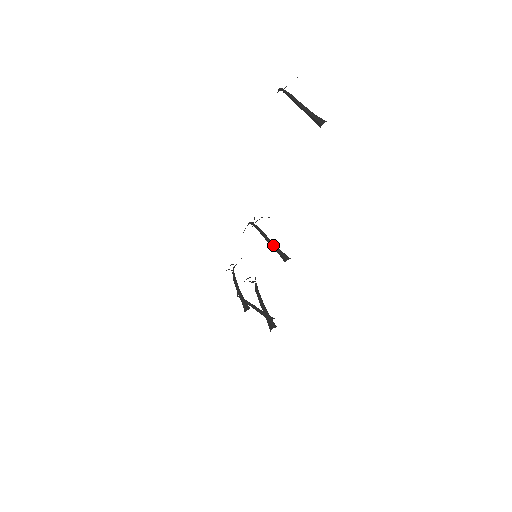
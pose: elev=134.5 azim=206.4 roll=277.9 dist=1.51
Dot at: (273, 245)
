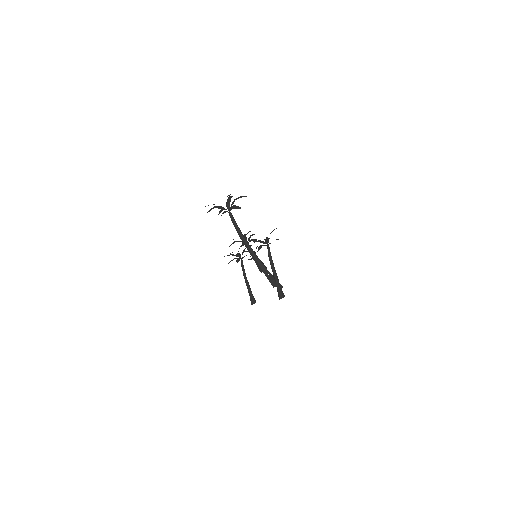
Dot at: occluded
